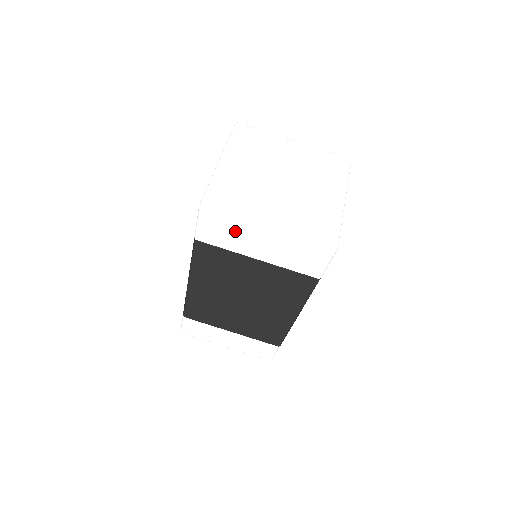
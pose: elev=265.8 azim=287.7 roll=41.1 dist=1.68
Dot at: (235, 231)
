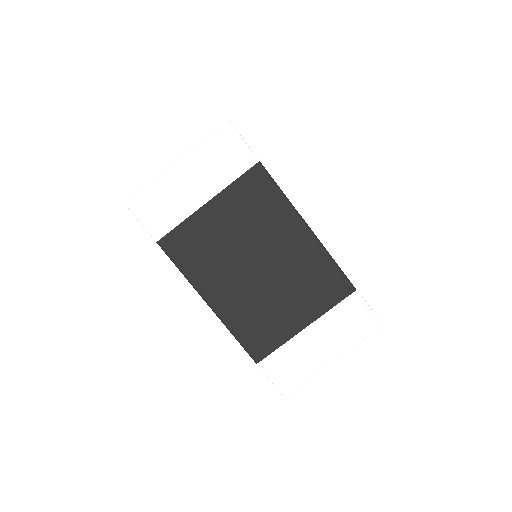
Dot at: (165, 195)
